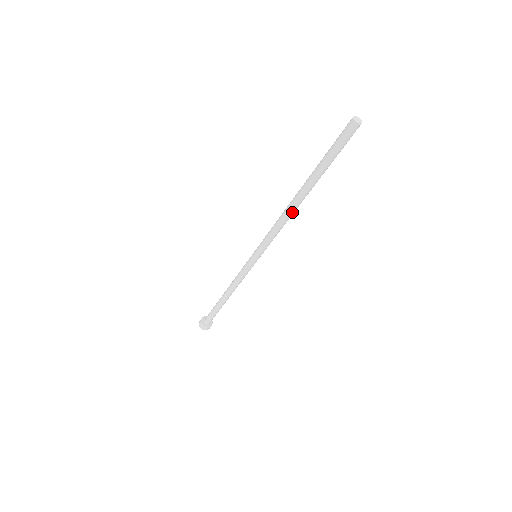
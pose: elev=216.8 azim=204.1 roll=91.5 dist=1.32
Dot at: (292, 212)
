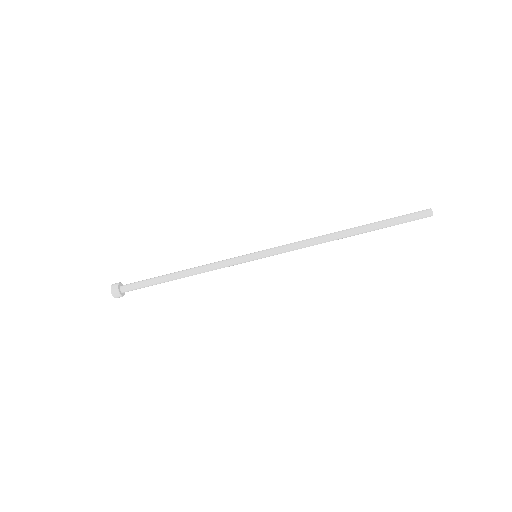
Dot at: (328, 238)
